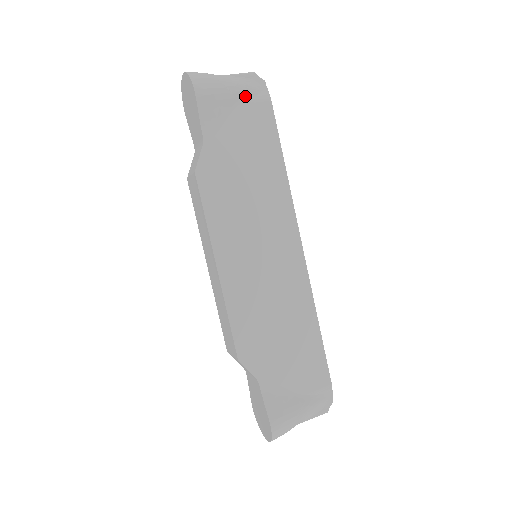
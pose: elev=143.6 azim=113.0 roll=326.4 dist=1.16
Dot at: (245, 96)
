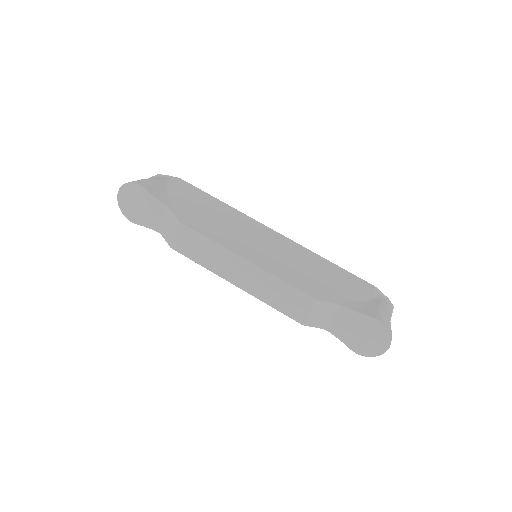
Dot at: (165, 181)
